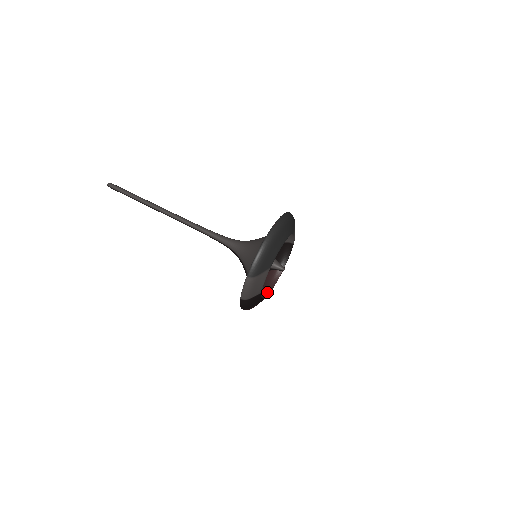
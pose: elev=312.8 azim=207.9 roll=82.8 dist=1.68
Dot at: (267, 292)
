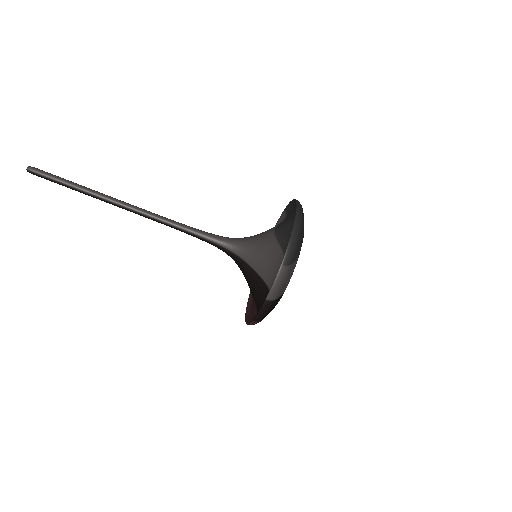
Dot at: occluded
